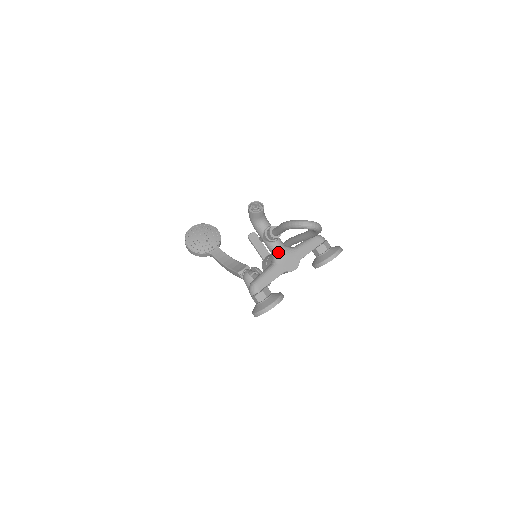
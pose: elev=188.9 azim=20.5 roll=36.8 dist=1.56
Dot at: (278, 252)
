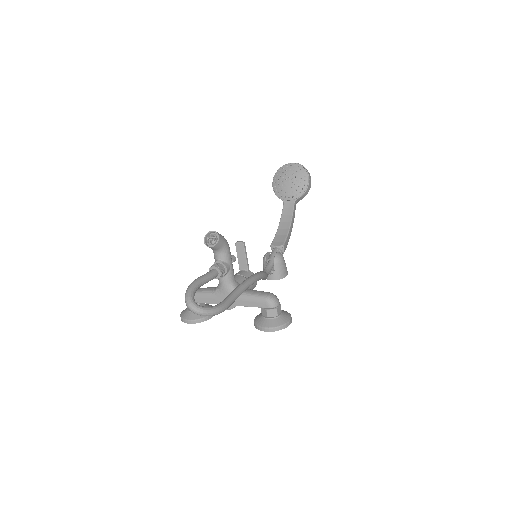
Dot at: (220, 286)
